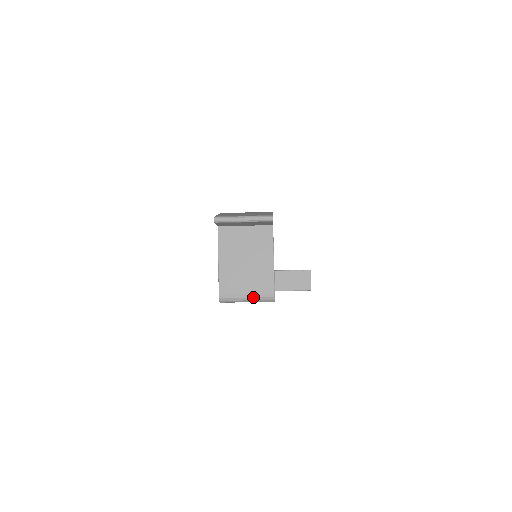
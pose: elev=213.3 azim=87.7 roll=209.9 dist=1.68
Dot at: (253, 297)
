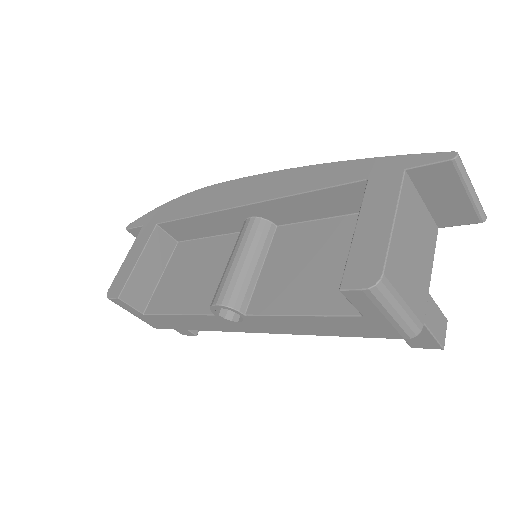
Dot at: (407, 313)
